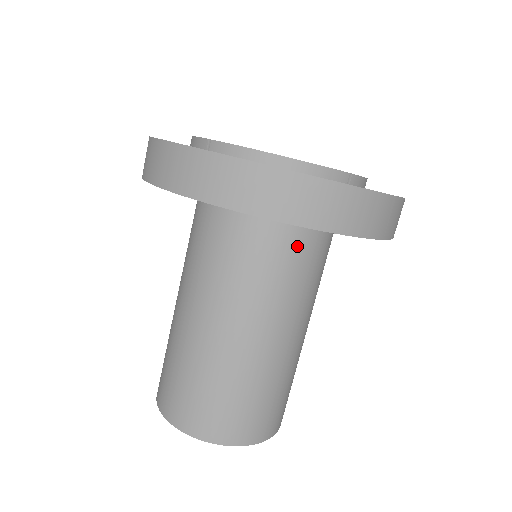
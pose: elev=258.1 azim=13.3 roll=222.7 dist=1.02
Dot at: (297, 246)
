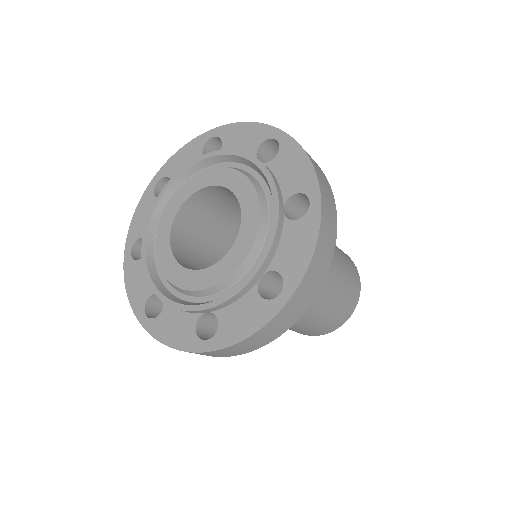
Dot at: occluded
